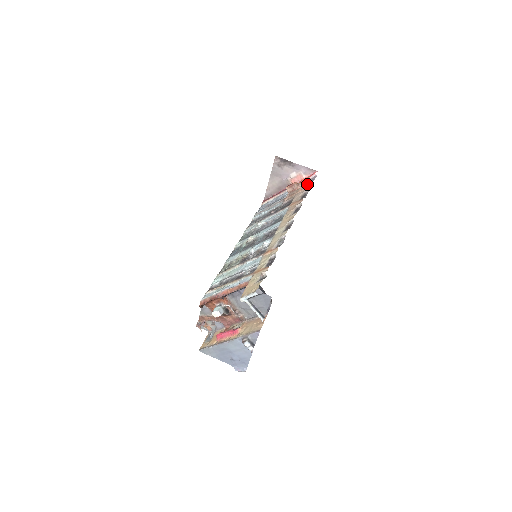
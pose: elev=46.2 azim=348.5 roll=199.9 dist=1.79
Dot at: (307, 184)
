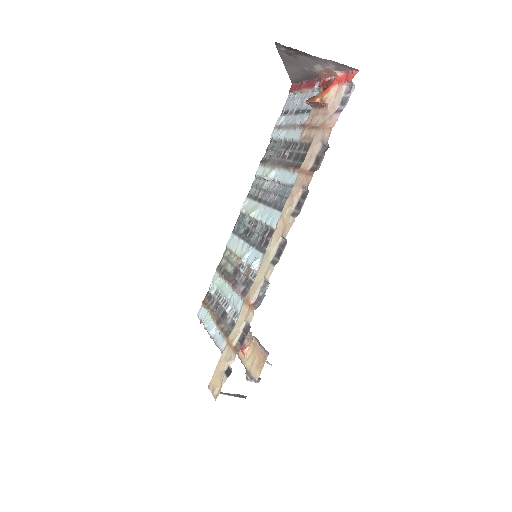
Dot at: (332, 115)
